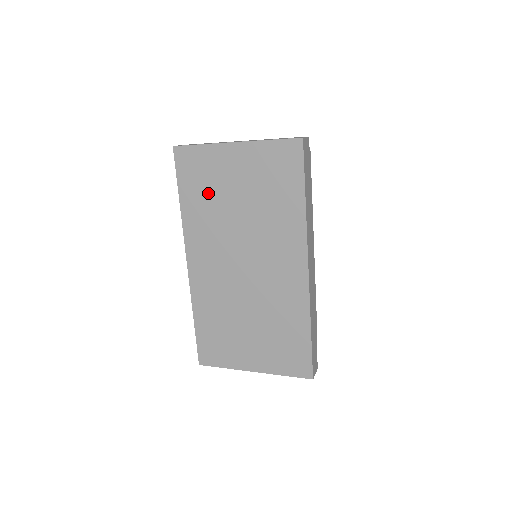
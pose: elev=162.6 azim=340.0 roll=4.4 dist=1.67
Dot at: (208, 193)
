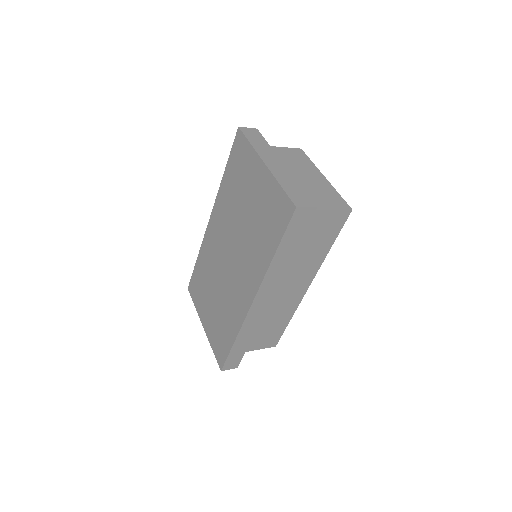
Dot at: (237, 184)
